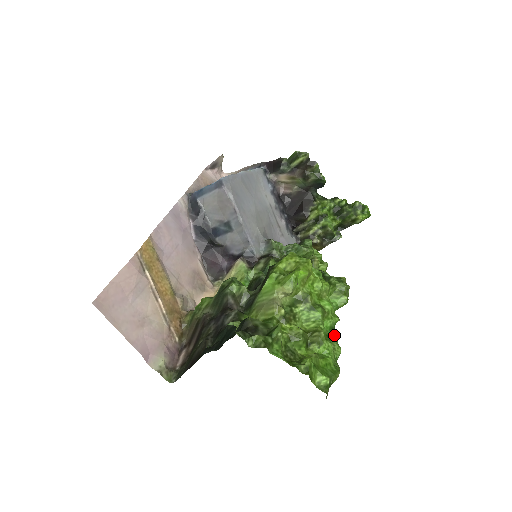
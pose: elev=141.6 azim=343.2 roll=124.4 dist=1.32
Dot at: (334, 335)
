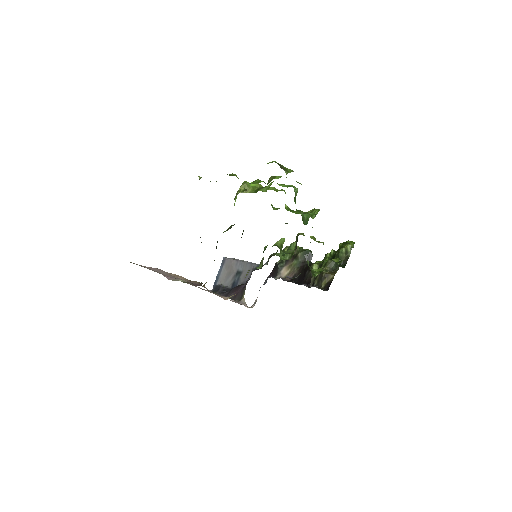
Dot at: occluded
